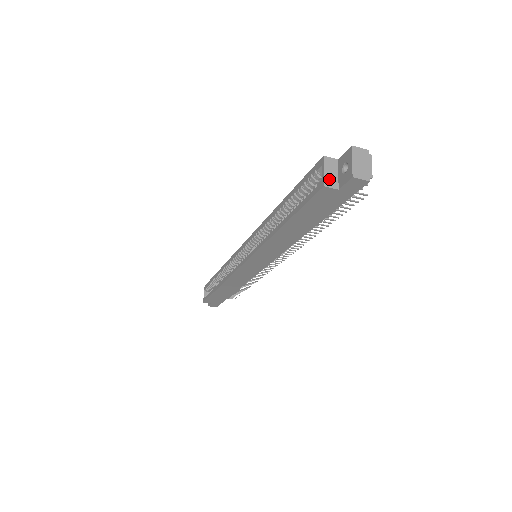
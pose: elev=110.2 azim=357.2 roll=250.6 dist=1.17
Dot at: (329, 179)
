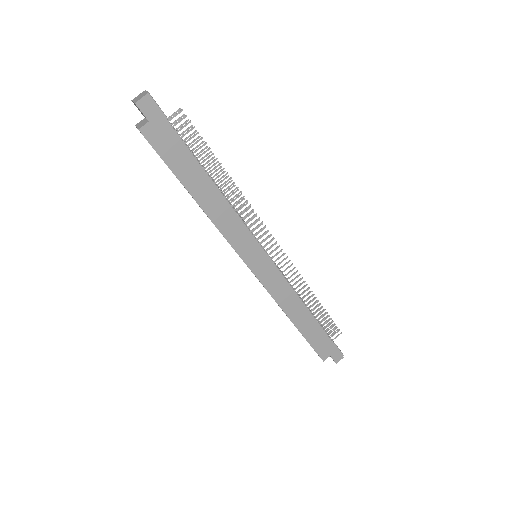
Dot at: (141, 126)
